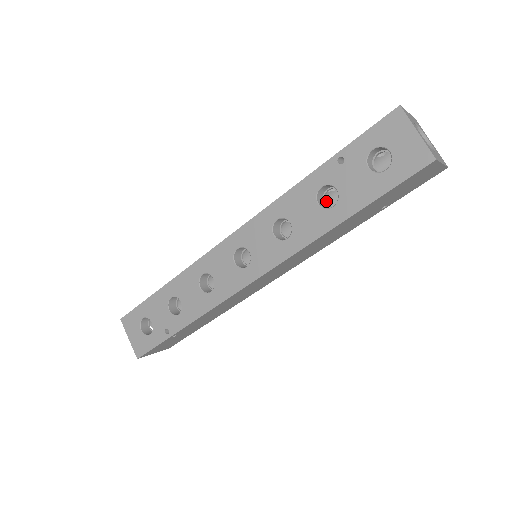
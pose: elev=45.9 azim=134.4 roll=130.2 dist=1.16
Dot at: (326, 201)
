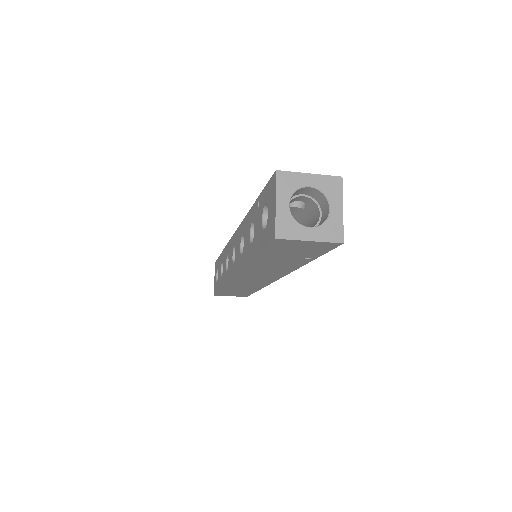
Dot at: occluded
